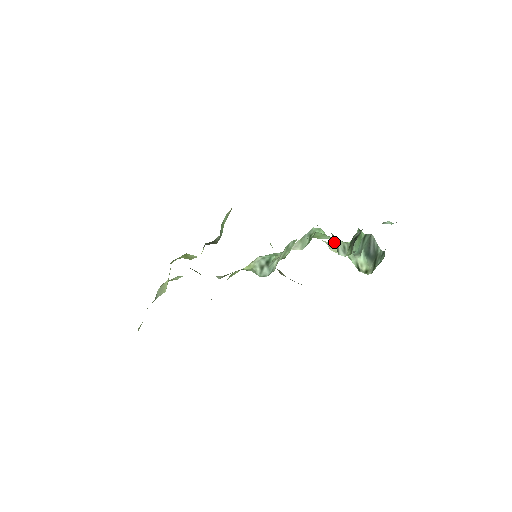
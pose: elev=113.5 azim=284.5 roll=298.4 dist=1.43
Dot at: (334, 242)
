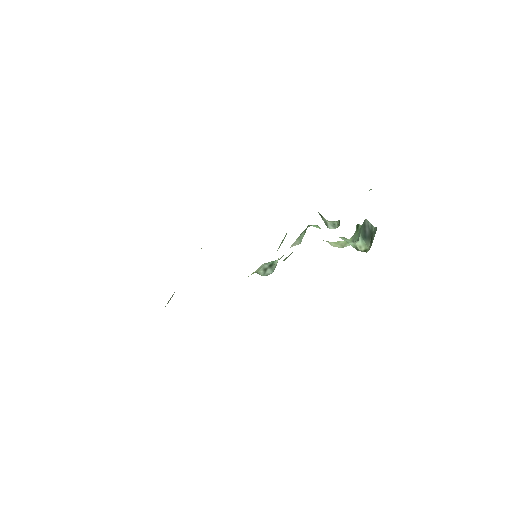
Dot at: (322, 218)
